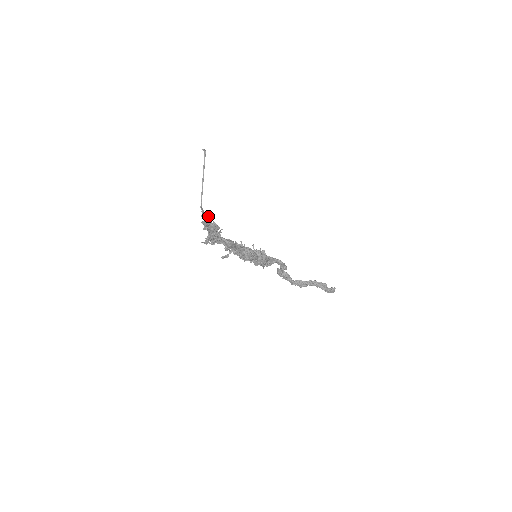
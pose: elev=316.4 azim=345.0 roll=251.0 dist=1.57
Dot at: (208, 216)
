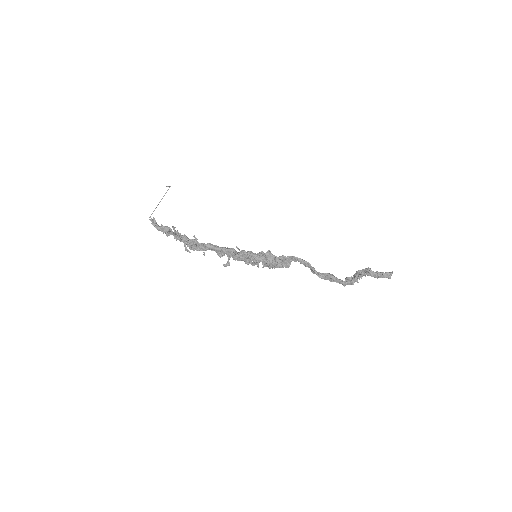
Dot at: (156, 222)
